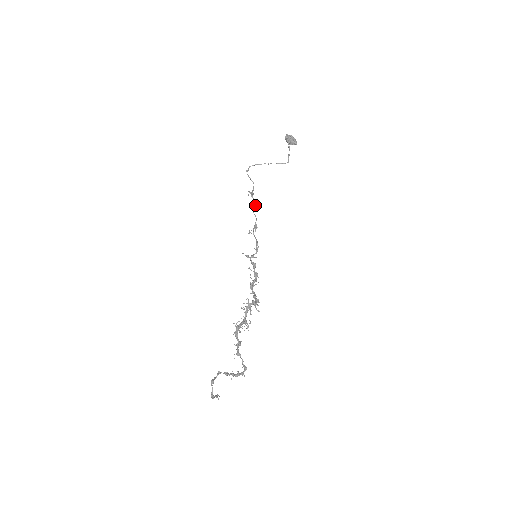
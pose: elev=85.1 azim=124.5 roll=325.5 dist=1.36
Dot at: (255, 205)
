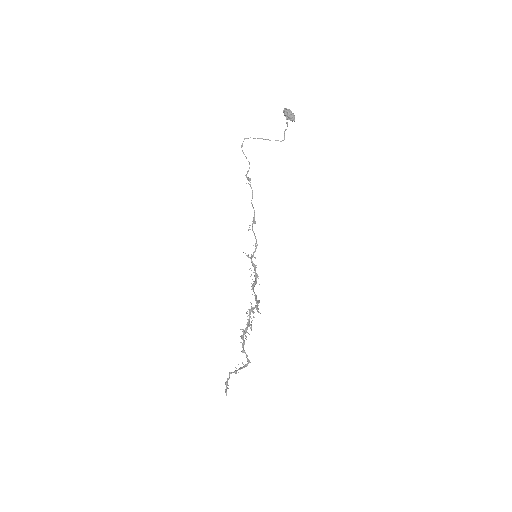
Dot at: occluded
